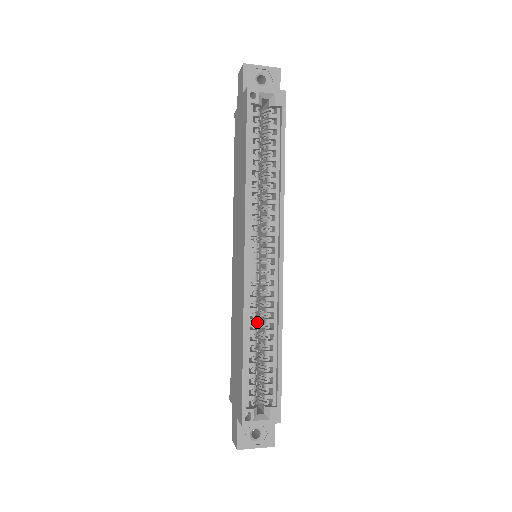
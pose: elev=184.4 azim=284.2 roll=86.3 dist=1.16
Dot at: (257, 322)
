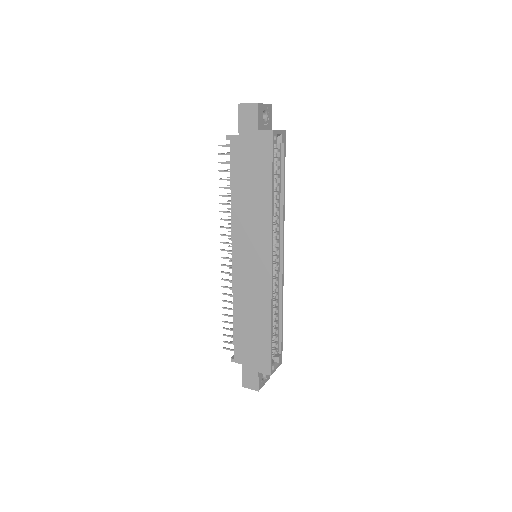
Dot at: occluded
